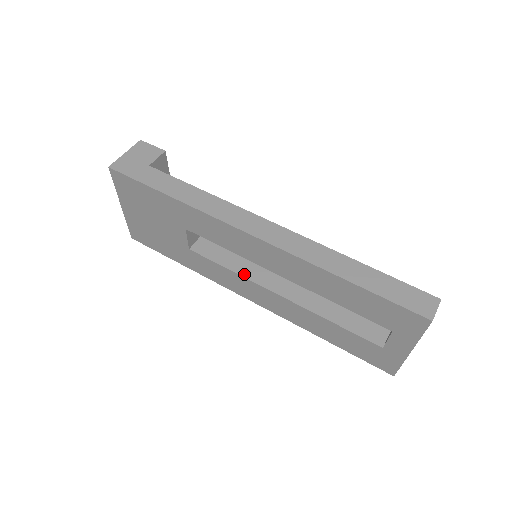
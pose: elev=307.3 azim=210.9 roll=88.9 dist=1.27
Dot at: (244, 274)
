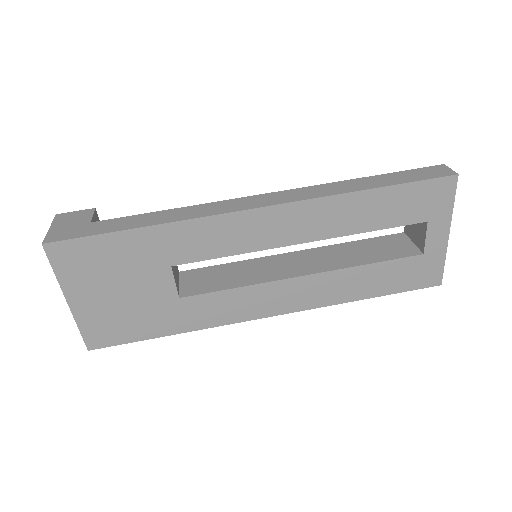
Dot at: (255, 282)
